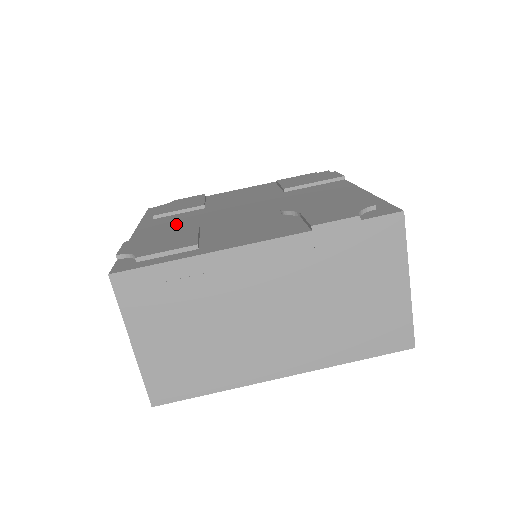
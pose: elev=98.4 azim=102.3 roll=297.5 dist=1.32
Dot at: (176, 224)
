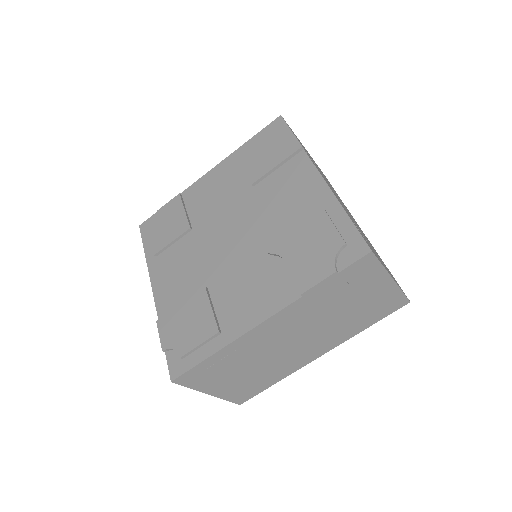
Dot at: (181, 273)
